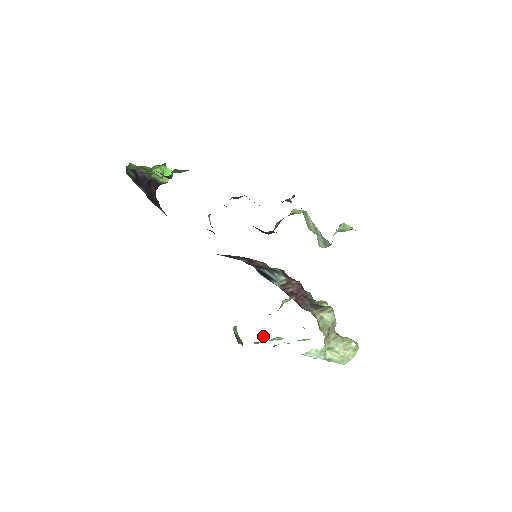
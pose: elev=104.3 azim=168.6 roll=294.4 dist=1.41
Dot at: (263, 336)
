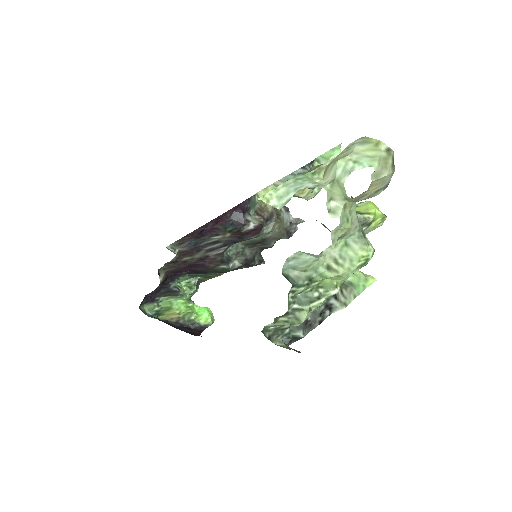
Dot at: (311, 310)
